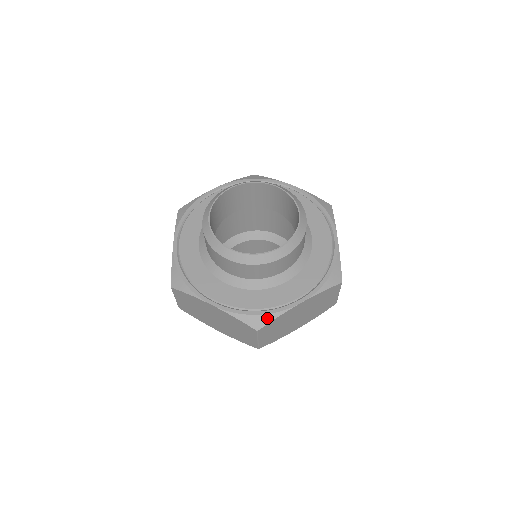
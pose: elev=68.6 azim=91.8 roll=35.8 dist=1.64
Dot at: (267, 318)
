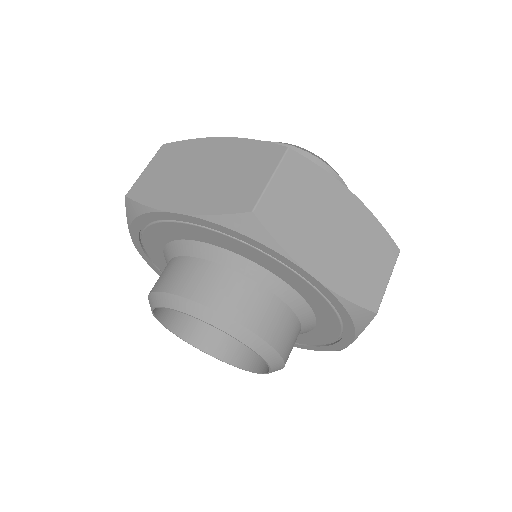
Dot at: (305, 158)
